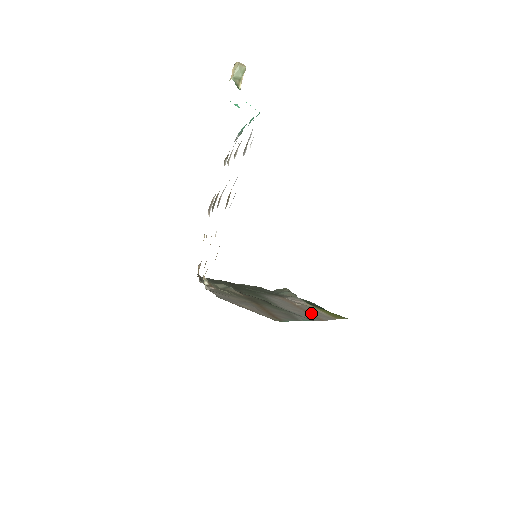
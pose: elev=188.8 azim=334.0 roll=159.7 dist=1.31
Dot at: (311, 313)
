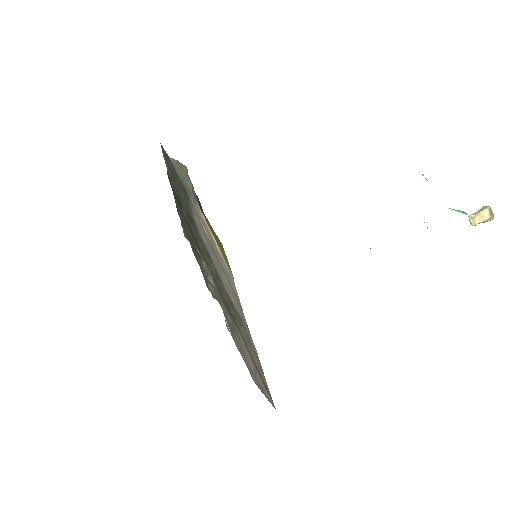
Dot at: occluded
